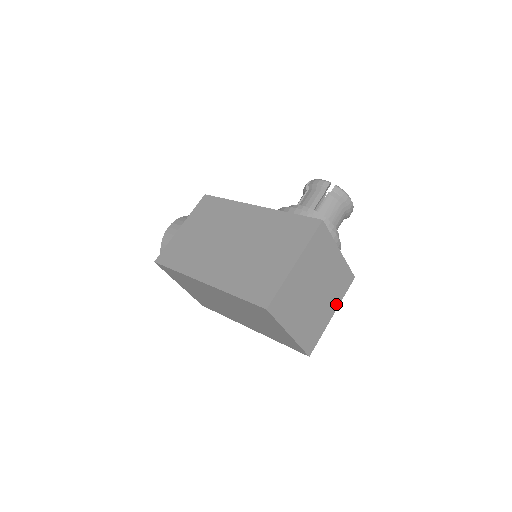
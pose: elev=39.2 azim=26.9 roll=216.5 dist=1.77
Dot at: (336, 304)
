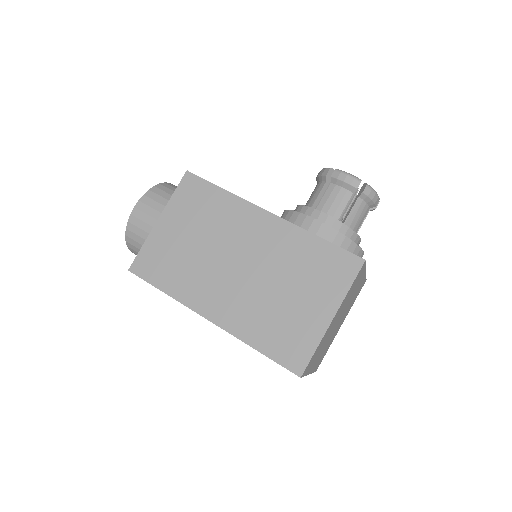
Dot at: (346, 314)
